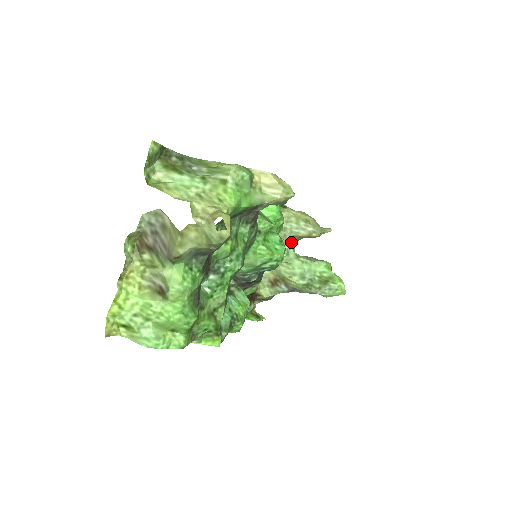
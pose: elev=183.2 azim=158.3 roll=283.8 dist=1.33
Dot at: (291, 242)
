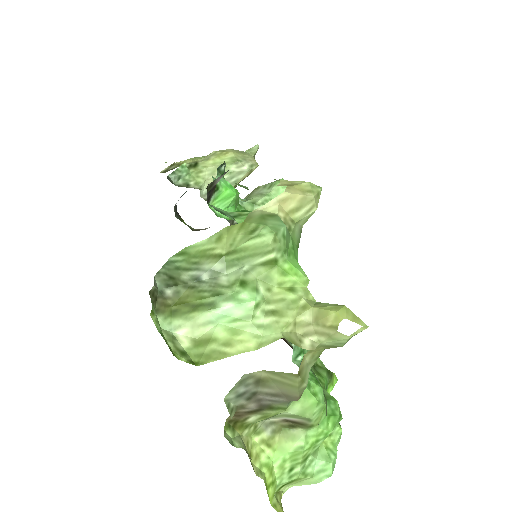
Dot at: occluded
